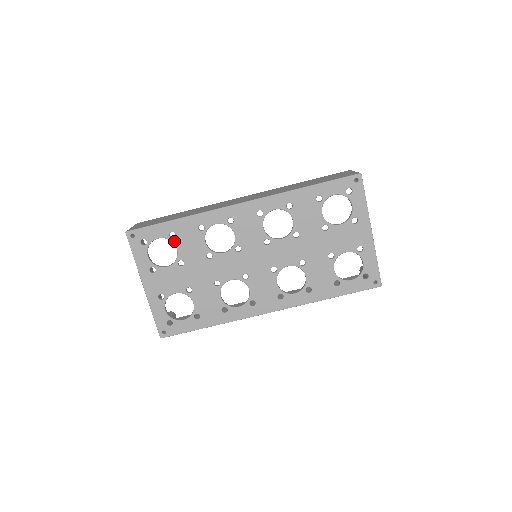
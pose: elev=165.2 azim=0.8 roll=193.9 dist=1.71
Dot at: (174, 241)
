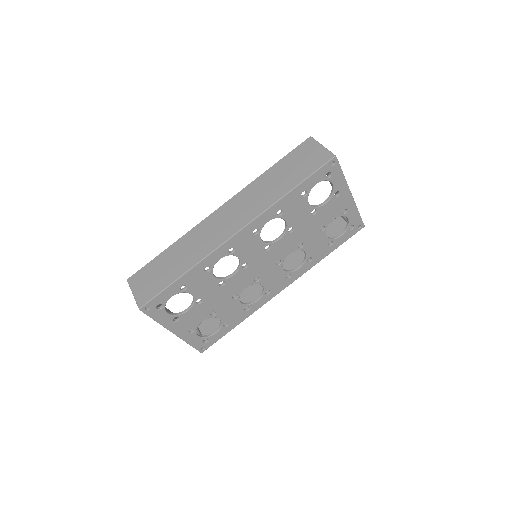
Dot at: (187, 291)
